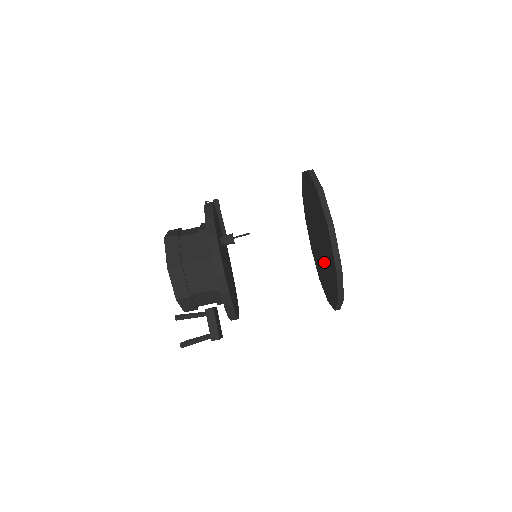
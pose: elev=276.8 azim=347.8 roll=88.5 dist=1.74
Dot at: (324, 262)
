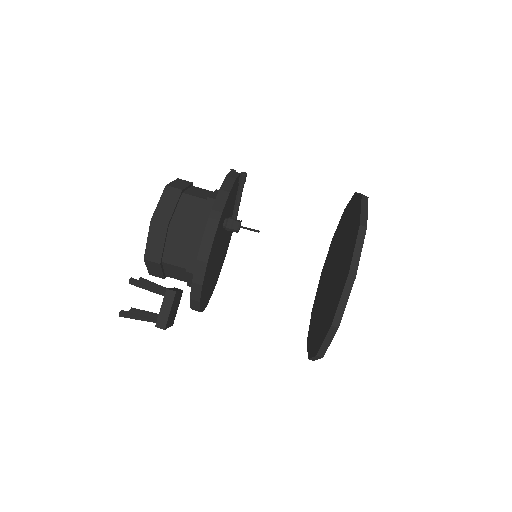
Dot at: (325, 302)
